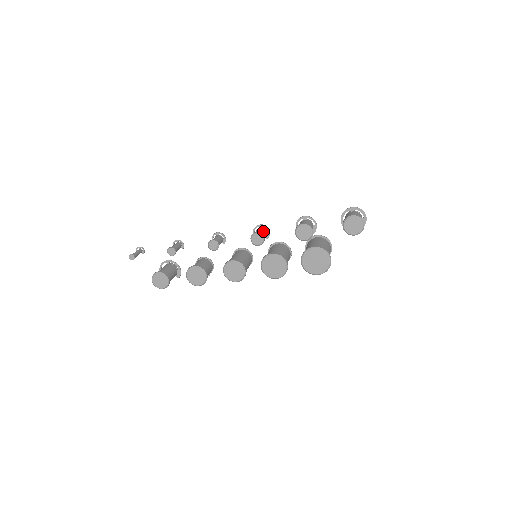
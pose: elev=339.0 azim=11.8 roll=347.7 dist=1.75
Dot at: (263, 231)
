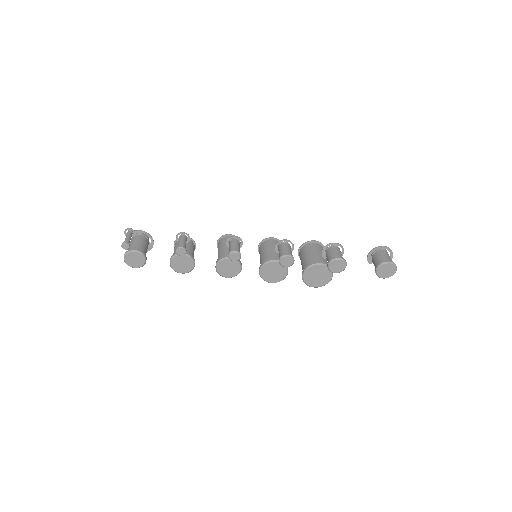
Dot at: occluded
